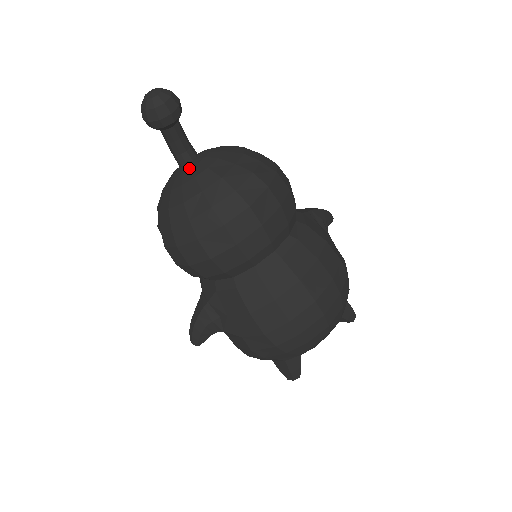
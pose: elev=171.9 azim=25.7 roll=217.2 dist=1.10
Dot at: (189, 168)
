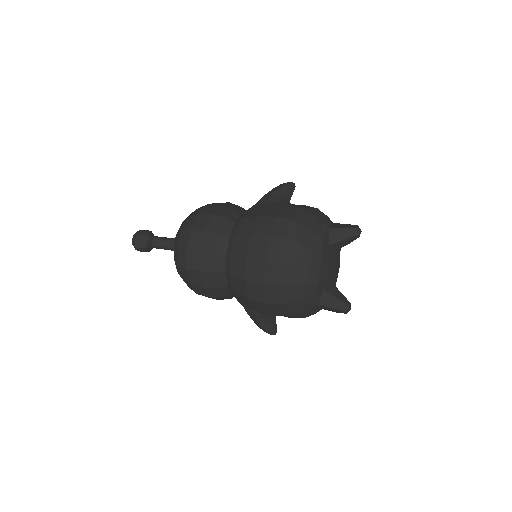
Dot at: occluded
